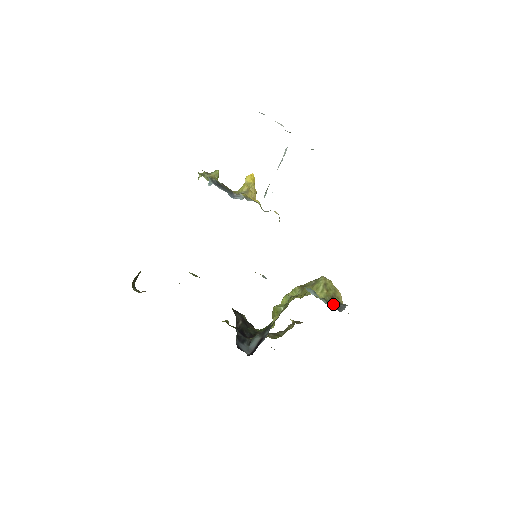
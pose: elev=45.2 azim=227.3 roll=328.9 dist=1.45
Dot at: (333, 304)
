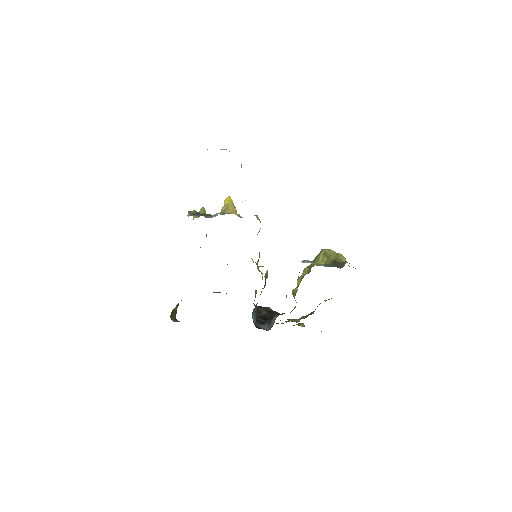
Dot at: (334, 265)
